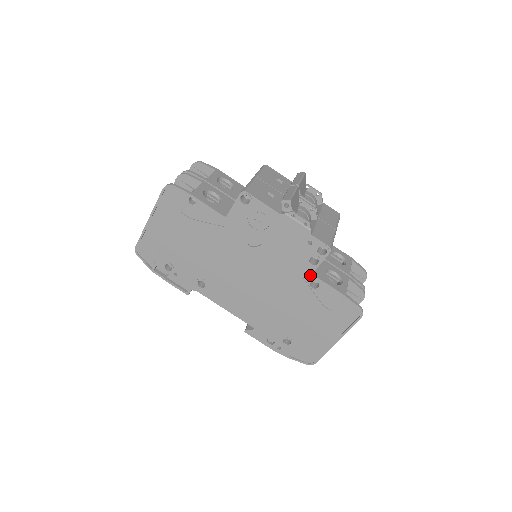
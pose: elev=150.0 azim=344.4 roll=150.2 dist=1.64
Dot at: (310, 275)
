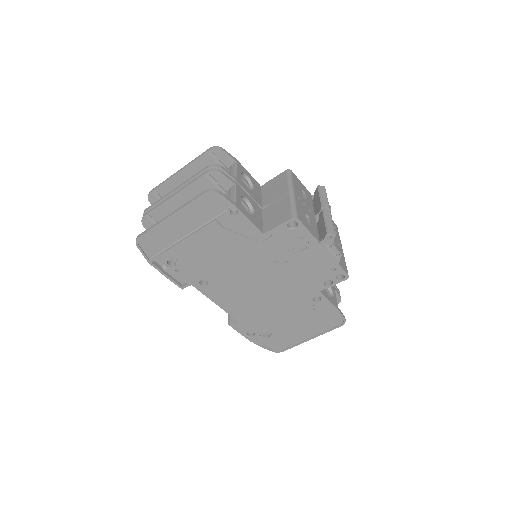
Dot at: (318, 292)
